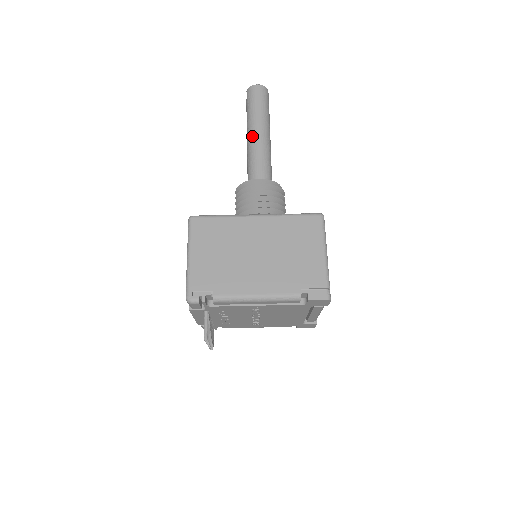
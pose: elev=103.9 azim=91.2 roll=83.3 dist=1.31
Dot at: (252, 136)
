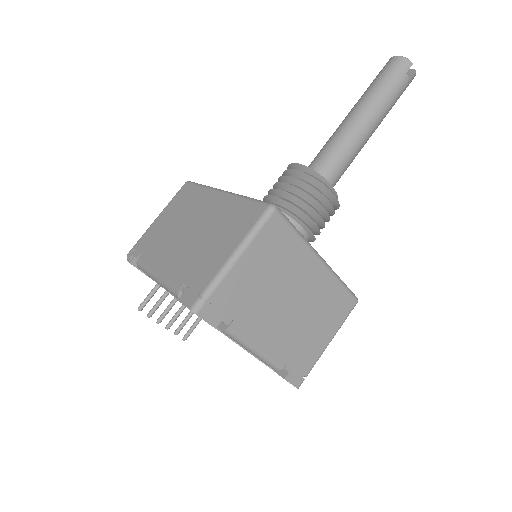
Dot at: (345, 118)
